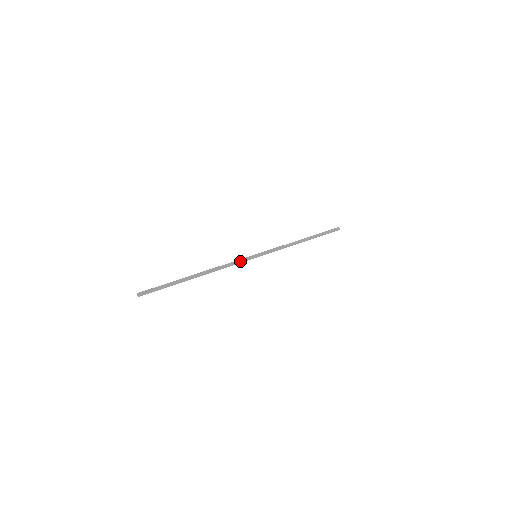
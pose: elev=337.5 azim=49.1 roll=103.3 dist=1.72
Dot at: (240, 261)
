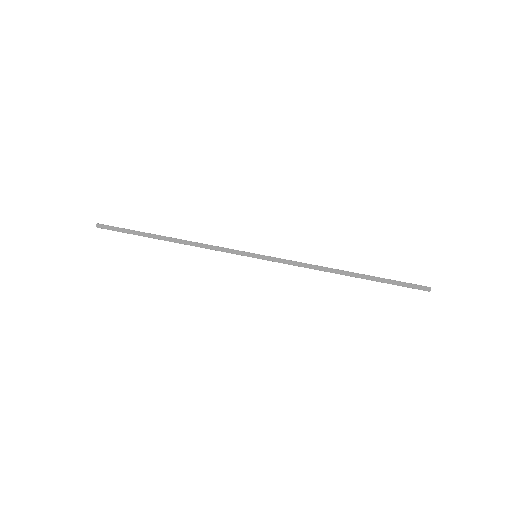
Dot at: (228, 251)
